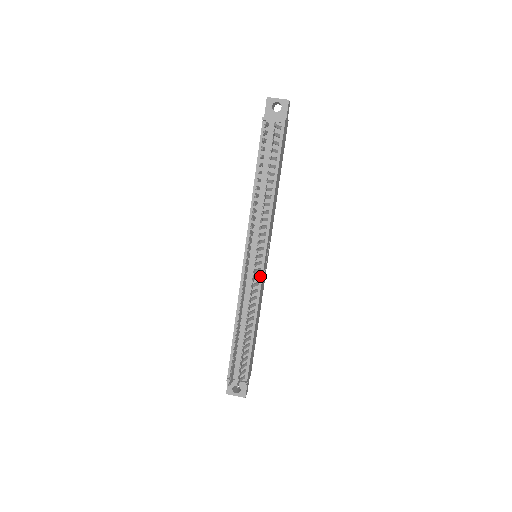
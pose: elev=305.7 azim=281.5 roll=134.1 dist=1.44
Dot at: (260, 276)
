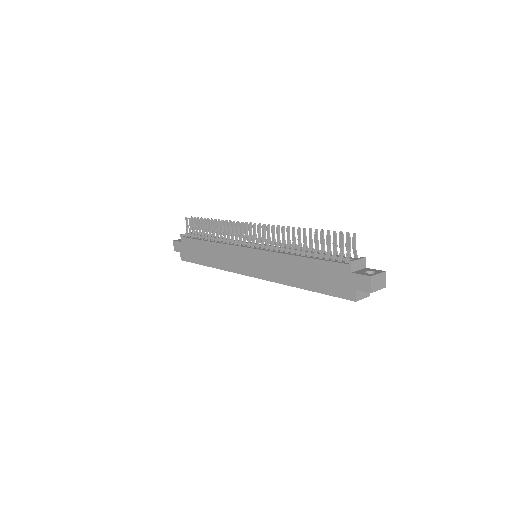
Dot at: occluded
